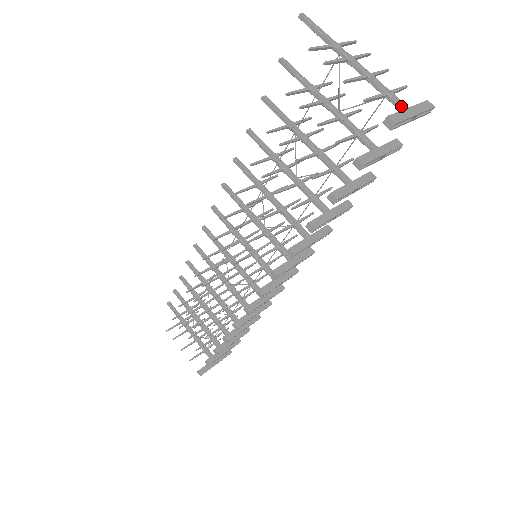
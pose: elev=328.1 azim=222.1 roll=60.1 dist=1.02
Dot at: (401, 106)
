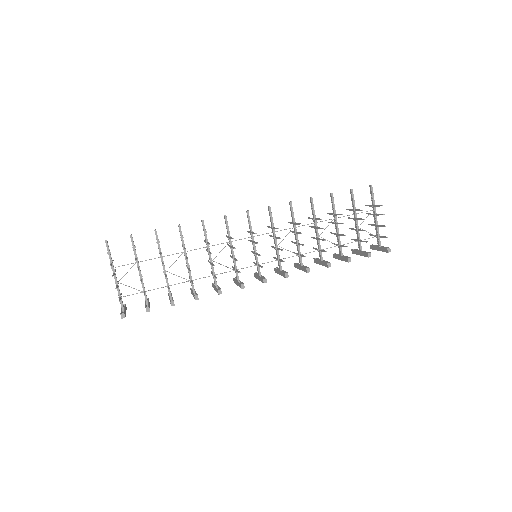
Dot at: occluded
